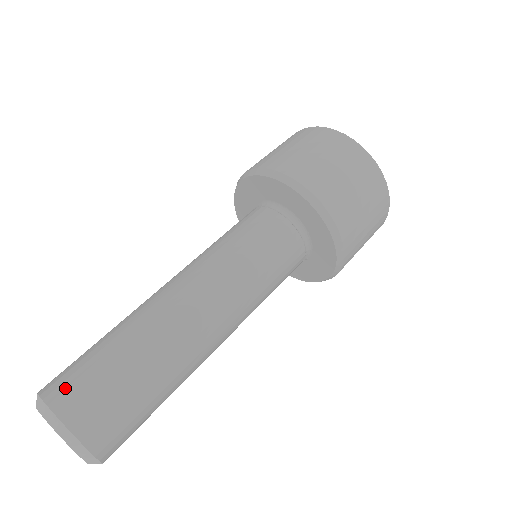
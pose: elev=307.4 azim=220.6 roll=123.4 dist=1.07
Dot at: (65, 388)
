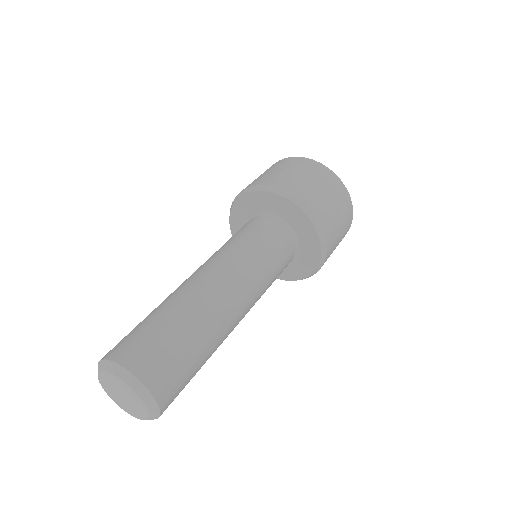
Dot at: (143, 358)
